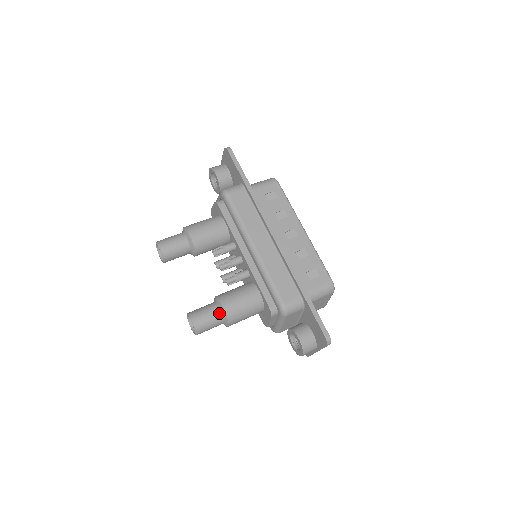
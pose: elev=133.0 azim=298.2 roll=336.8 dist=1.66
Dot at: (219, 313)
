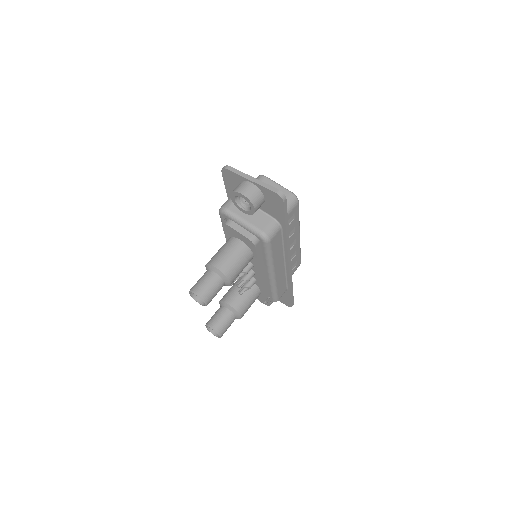
Dot at: occluded
